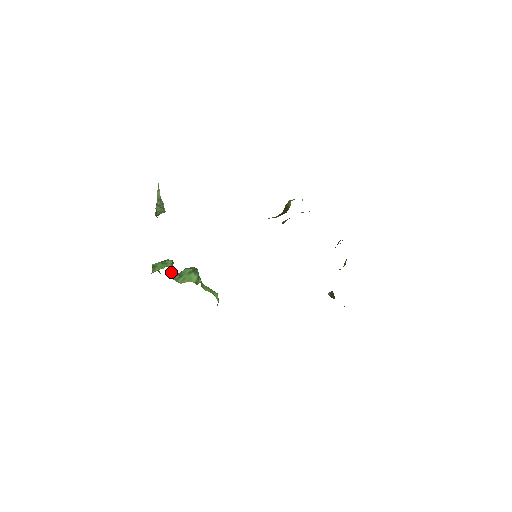
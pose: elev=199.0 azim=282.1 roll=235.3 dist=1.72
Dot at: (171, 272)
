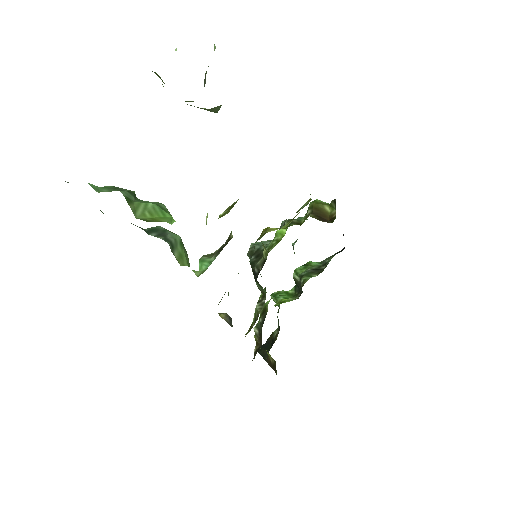
Dot at: occluded
